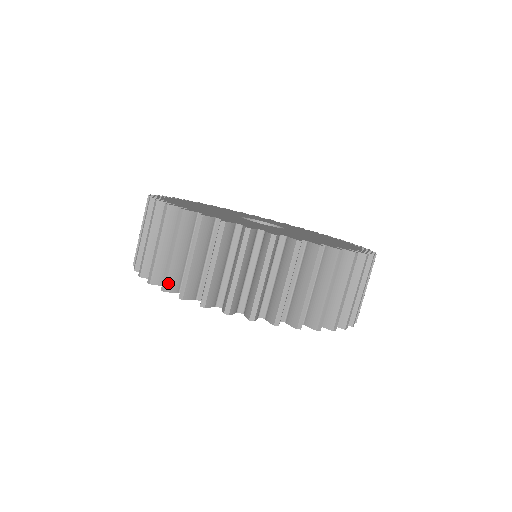
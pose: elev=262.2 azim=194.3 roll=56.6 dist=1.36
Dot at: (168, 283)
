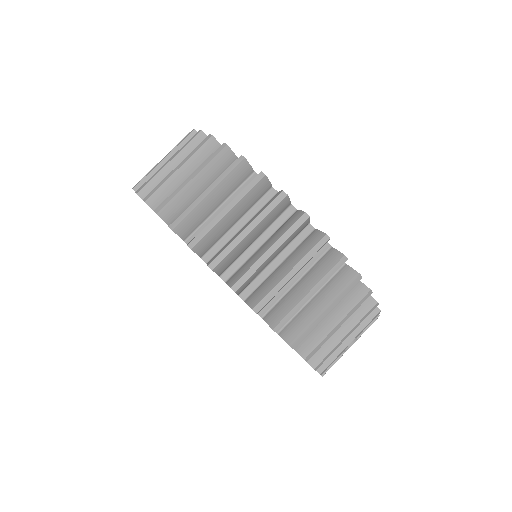
Dot at: occluded
